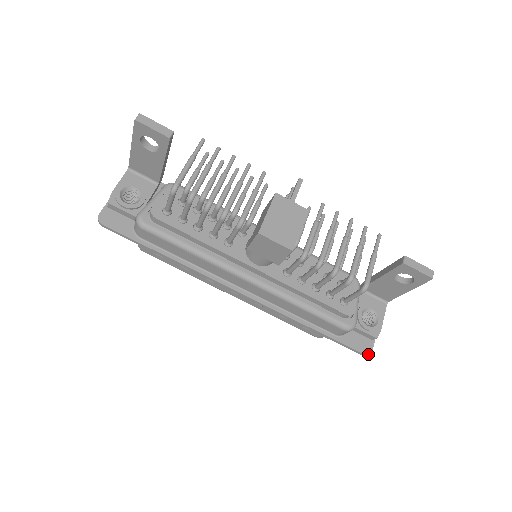
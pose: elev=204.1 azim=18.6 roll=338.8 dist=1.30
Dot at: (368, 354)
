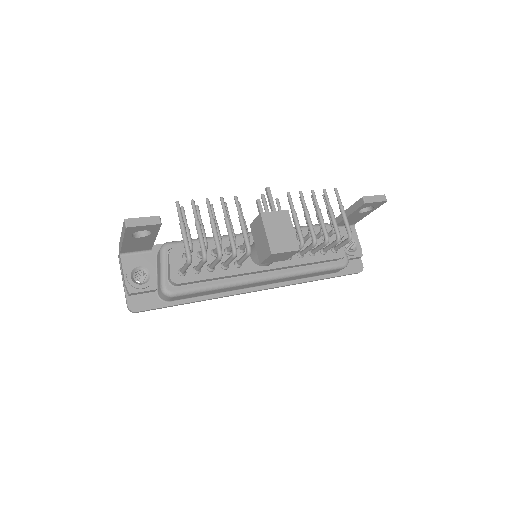
Dot at: (362, 270)
